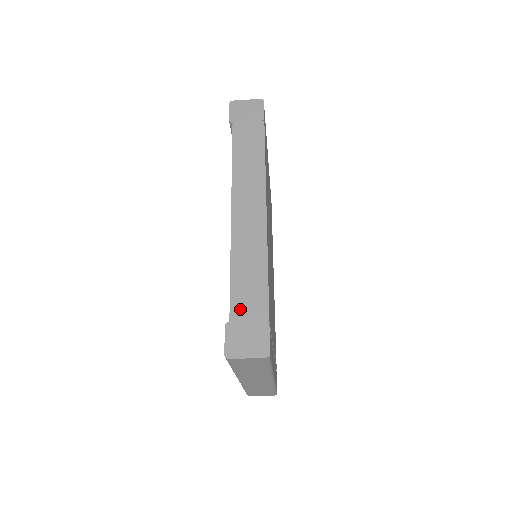
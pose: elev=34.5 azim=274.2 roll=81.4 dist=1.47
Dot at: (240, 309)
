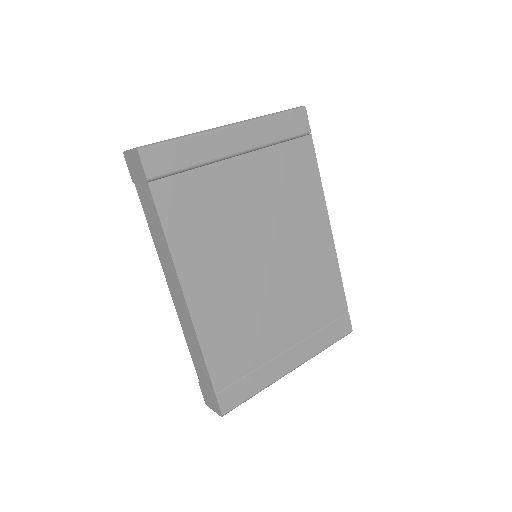
Dot at: (200, 376)
